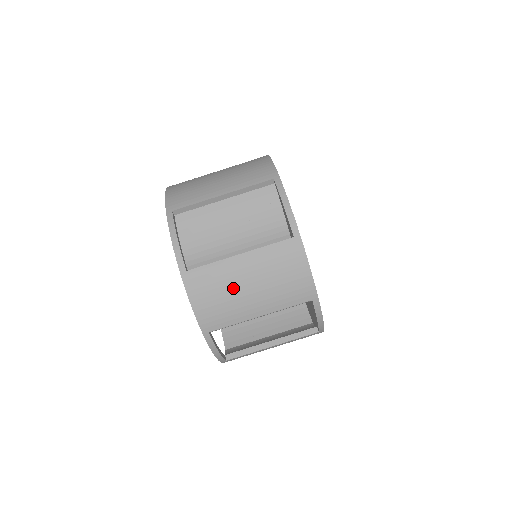
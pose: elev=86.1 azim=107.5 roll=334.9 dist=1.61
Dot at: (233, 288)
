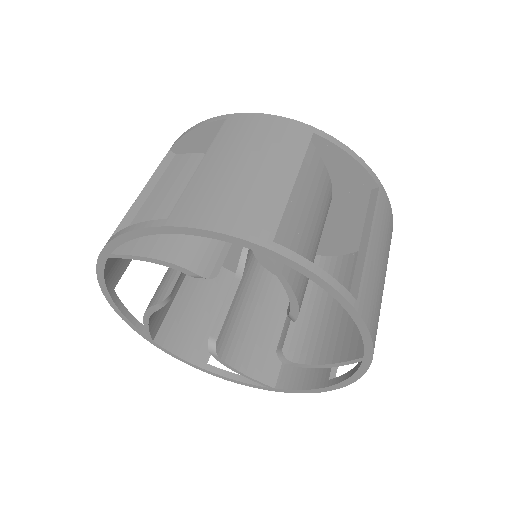
Dot at: (379, 282)
